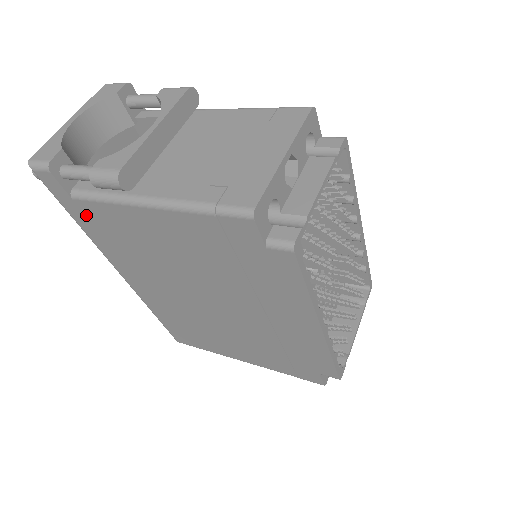
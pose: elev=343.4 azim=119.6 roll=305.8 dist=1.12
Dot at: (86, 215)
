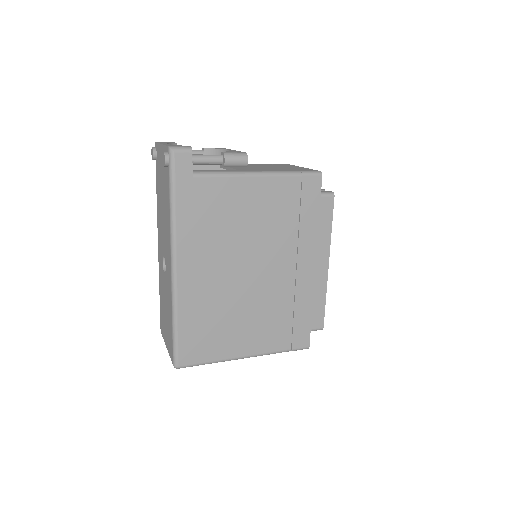
Dot at: (194, 193)
